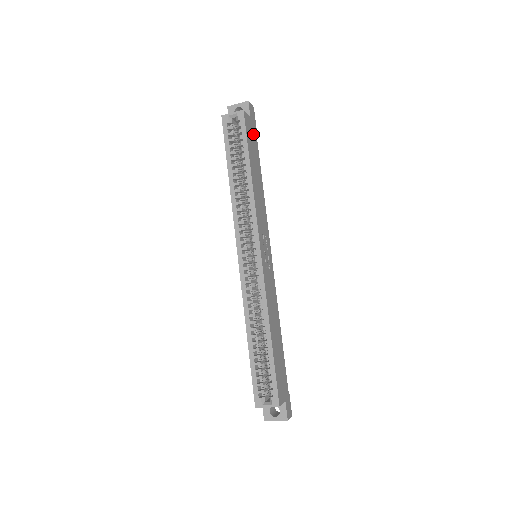
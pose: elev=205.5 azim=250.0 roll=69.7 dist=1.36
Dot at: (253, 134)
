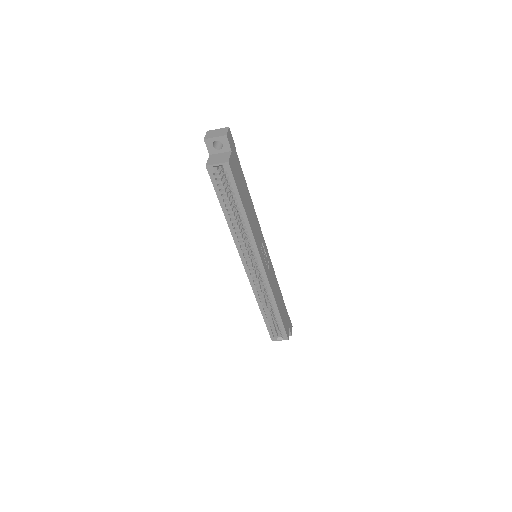
Dot at: (236, 164)
